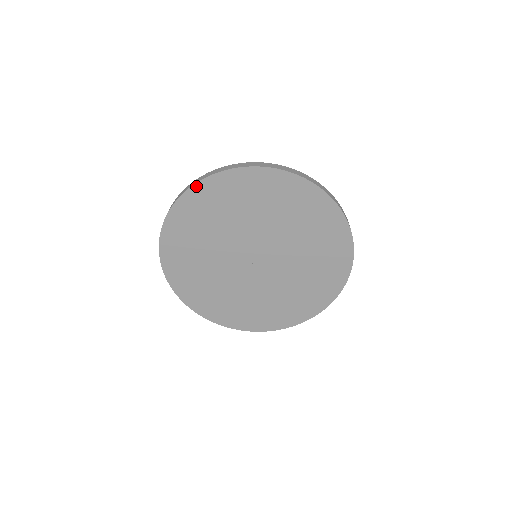
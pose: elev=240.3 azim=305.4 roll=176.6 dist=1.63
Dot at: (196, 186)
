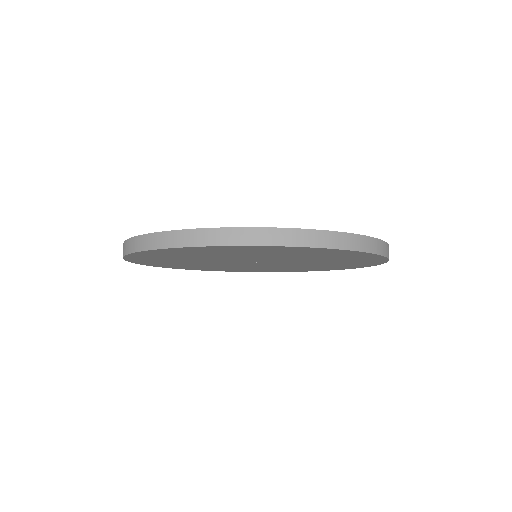
Dot at: (126, 258)
